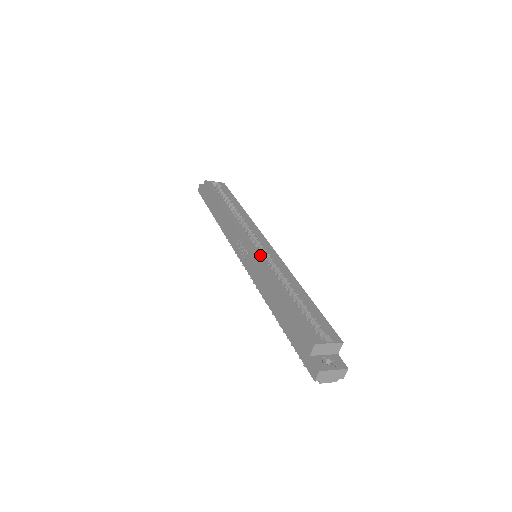
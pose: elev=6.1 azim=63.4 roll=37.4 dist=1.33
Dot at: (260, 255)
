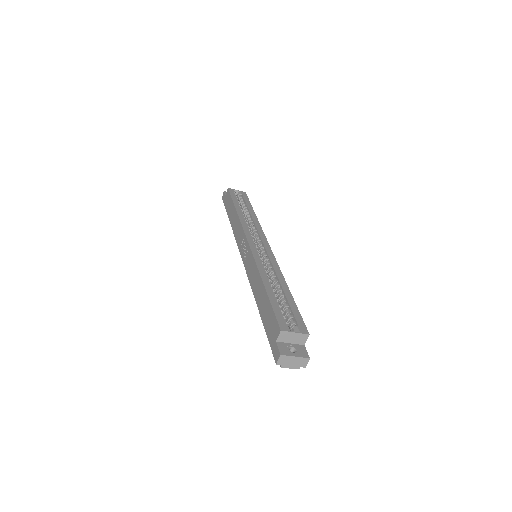
Dot at: (257, 254)
